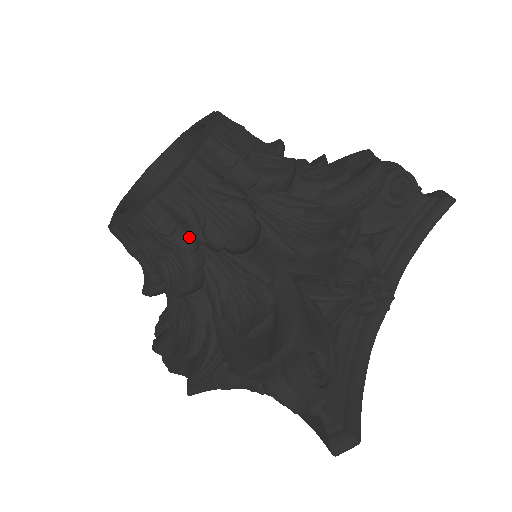
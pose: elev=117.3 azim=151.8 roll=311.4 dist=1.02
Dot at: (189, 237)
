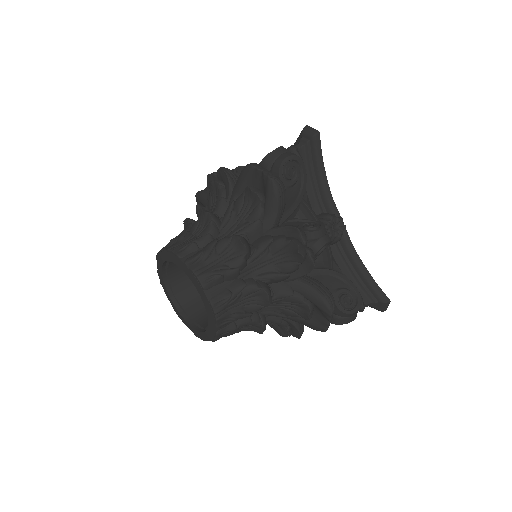
Dot at: (243, 318)
